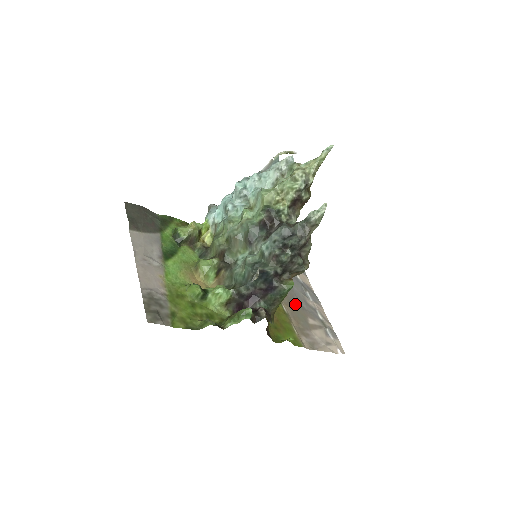
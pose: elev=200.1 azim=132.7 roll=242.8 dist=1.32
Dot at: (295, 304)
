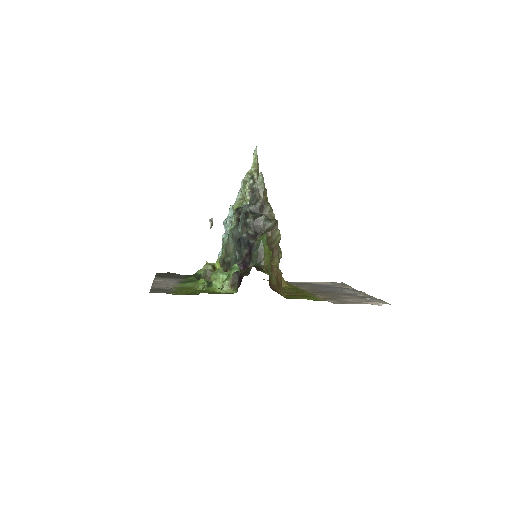
Dot at: (326, 292)
